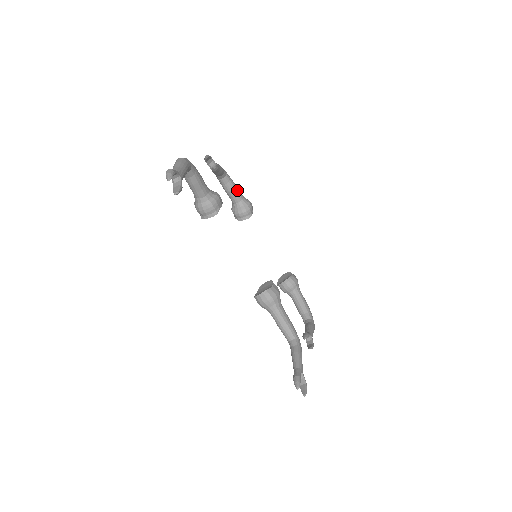
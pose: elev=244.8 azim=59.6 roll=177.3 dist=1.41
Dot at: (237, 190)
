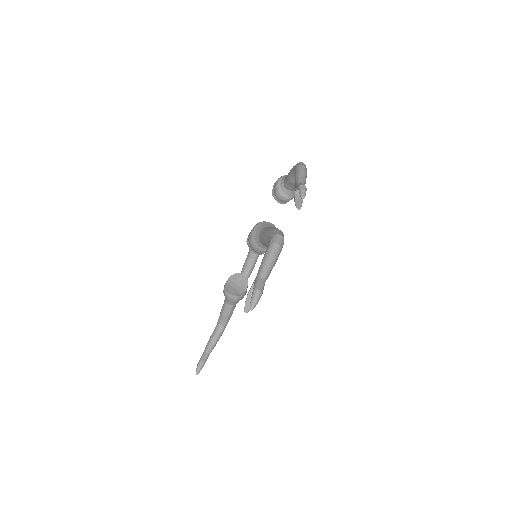
Dot at: occluded
